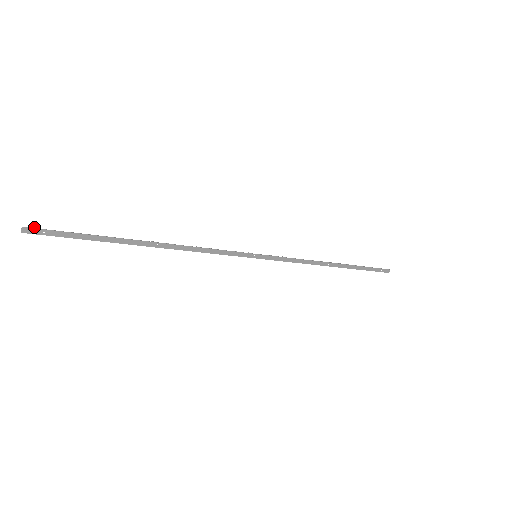
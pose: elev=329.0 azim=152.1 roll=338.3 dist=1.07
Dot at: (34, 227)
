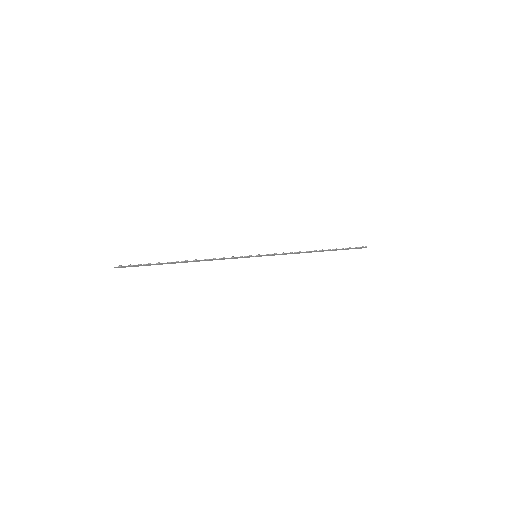
Dot at: (120, 265)
